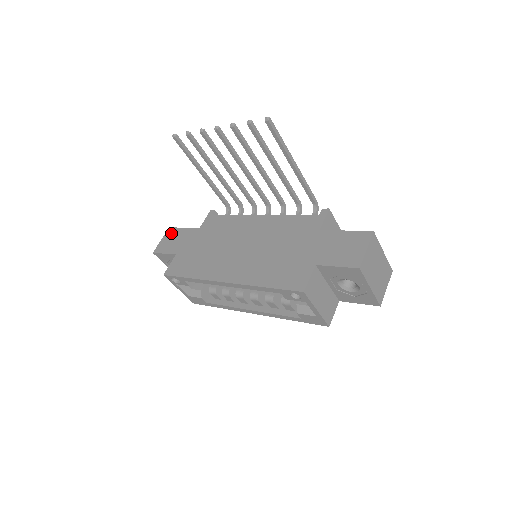
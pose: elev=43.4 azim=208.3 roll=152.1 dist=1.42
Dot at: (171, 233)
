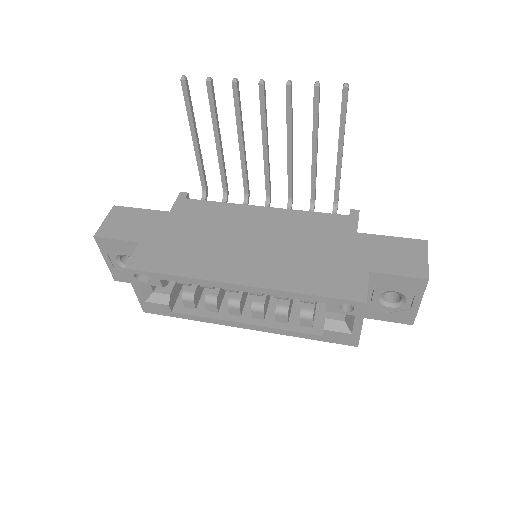
Dot at: (120, 213)
